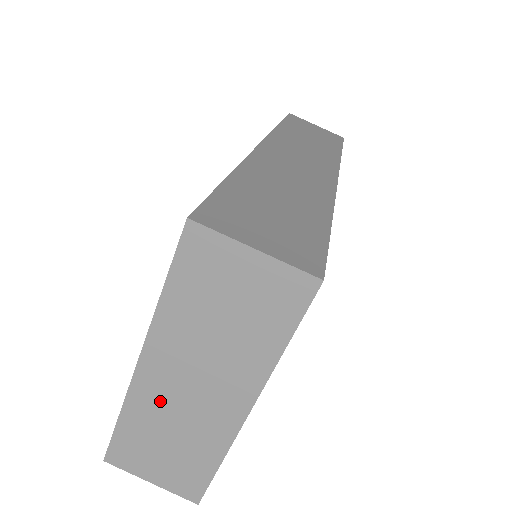
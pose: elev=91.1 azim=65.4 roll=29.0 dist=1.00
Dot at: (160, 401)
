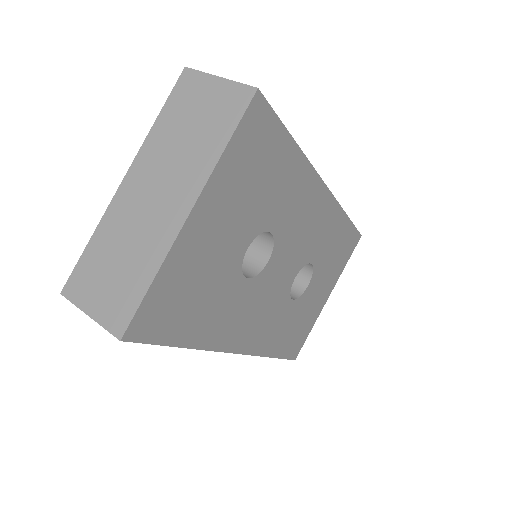
Dot at: (126, 215)
